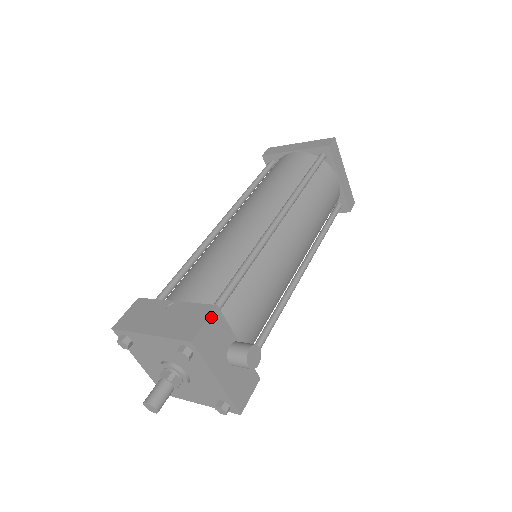
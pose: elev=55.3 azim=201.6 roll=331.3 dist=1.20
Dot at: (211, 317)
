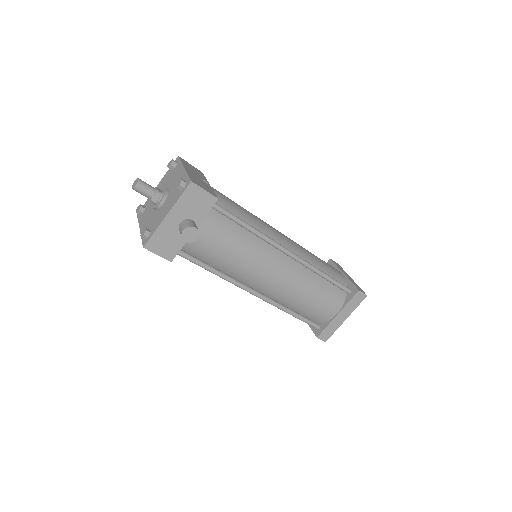
Dot at: (210, 195)
